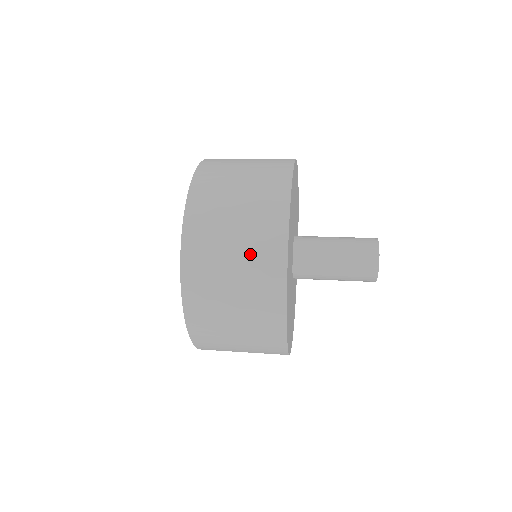
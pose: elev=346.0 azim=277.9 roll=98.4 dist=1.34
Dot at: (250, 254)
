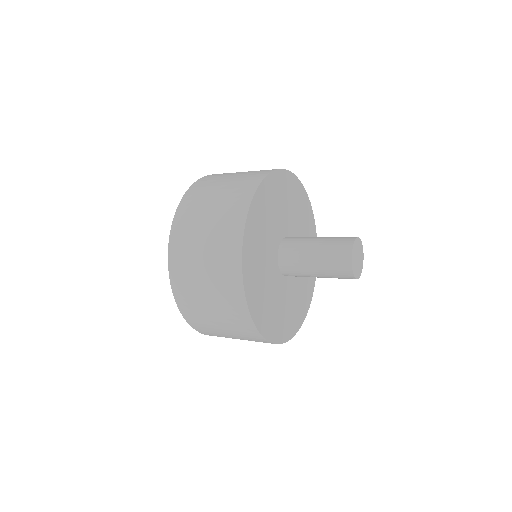
Dot at: (230, 325)
